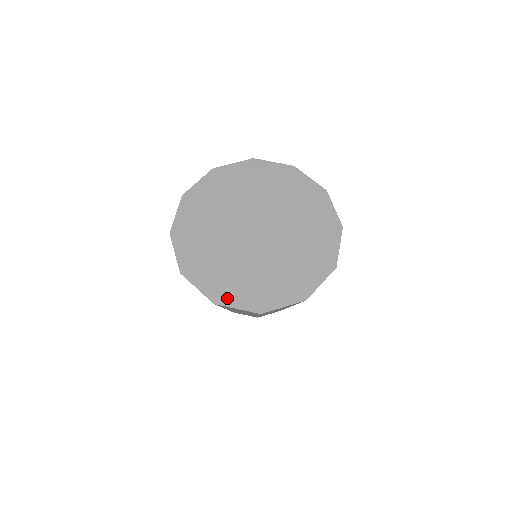
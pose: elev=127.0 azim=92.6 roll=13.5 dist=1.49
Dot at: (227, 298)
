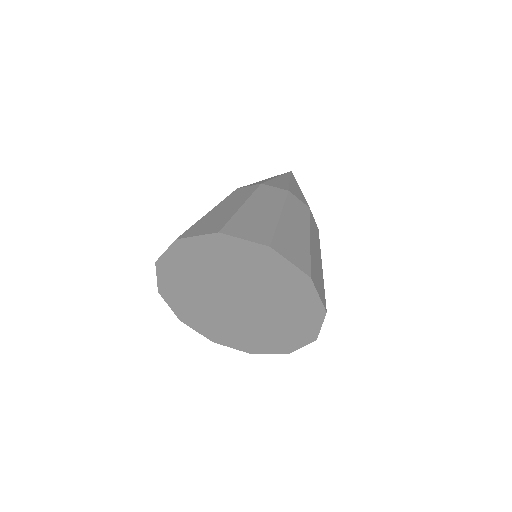
Dot at: (191, 323)
